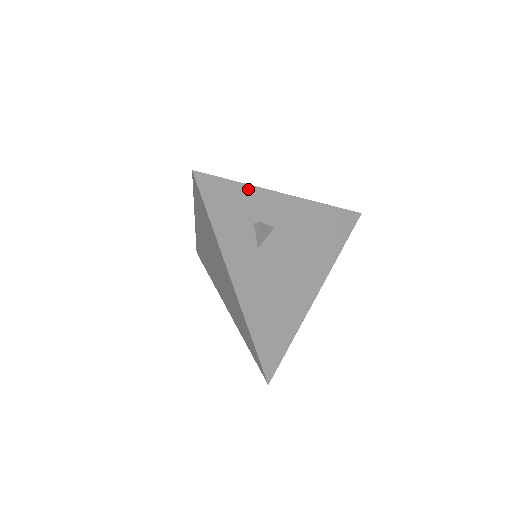
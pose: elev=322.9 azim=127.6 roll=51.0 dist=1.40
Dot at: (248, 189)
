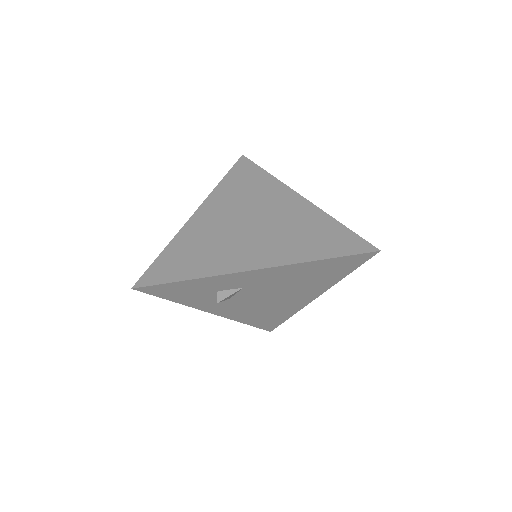
Dot at: (199, 280)
